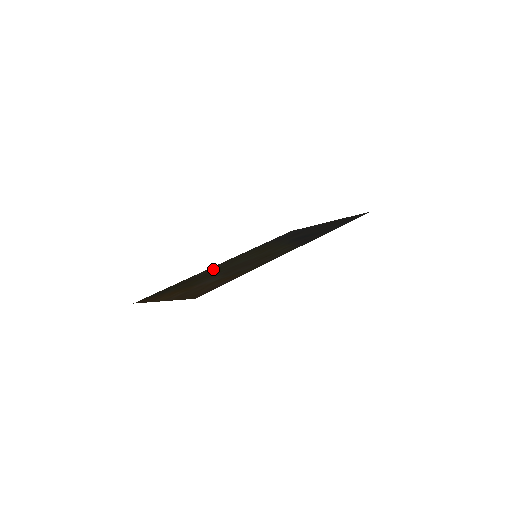
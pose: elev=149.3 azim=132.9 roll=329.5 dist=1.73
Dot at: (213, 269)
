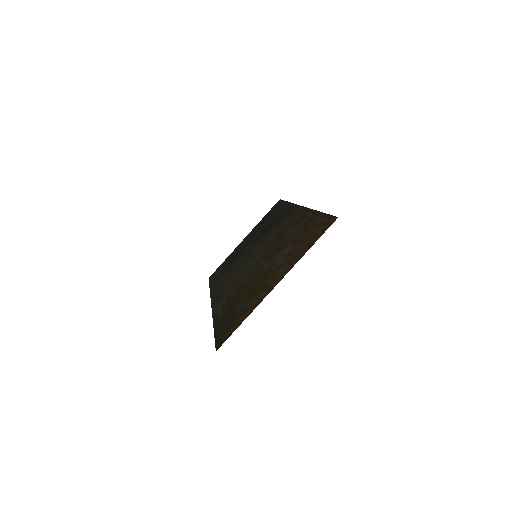
Dot at: (227, 297)
